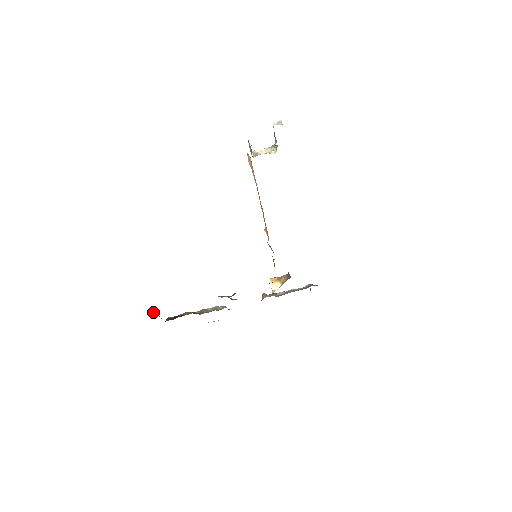
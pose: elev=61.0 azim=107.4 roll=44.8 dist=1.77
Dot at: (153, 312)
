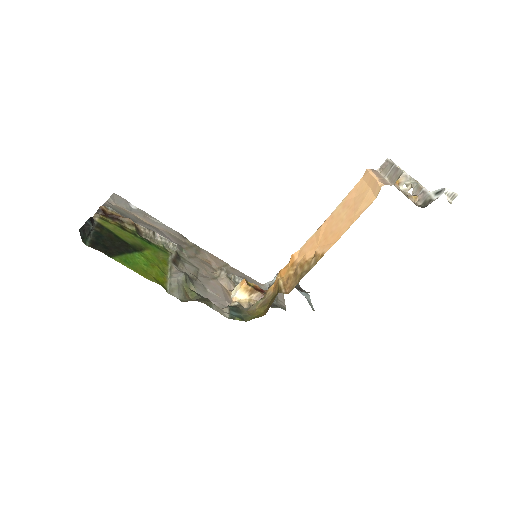
Dot at: (87, 230)
